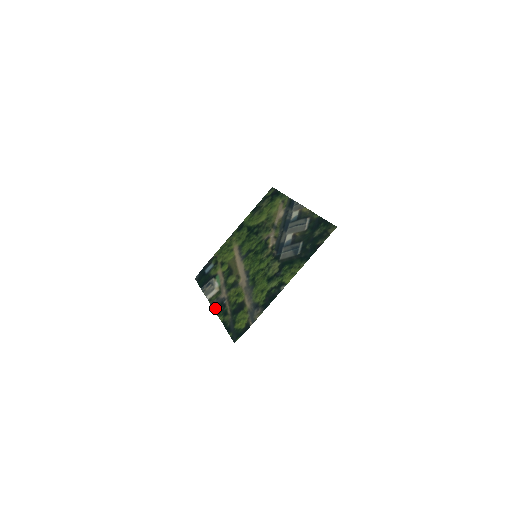
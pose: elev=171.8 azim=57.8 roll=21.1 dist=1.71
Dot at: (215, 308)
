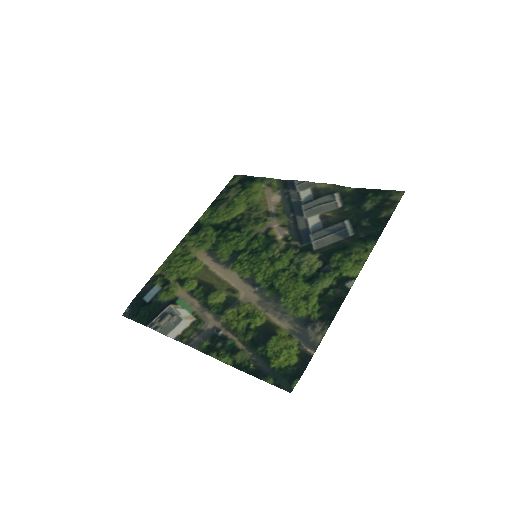
Dot at: (201, 347)
